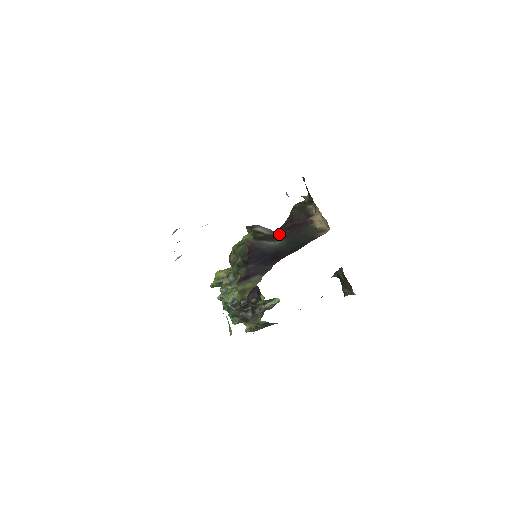
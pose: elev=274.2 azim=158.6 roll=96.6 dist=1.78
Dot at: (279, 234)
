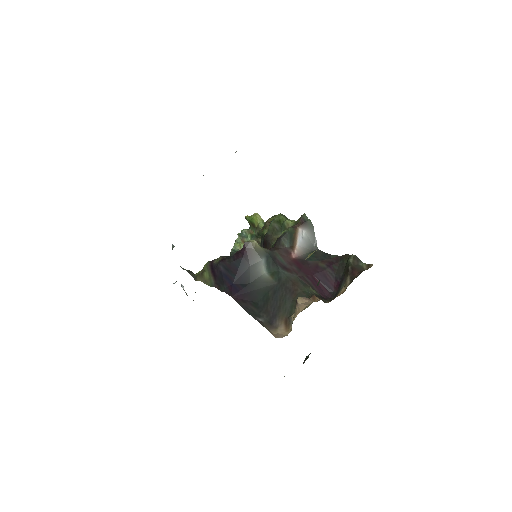
Dot at: (290, 266)
